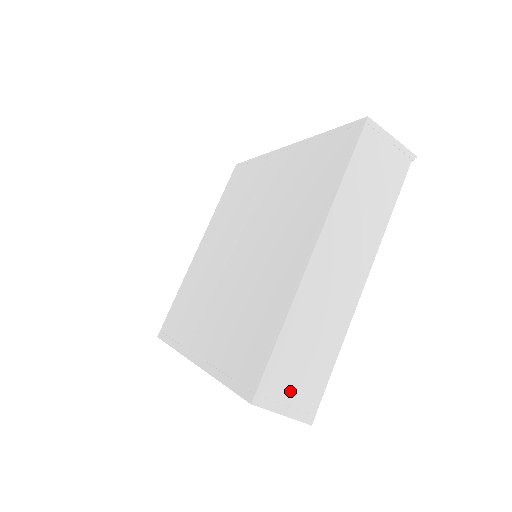
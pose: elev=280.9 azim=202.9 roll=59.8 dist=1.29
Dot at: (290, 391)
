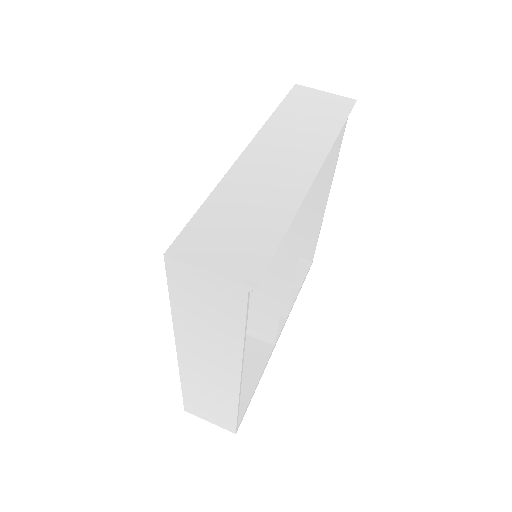
Dot at: (208, 414)
